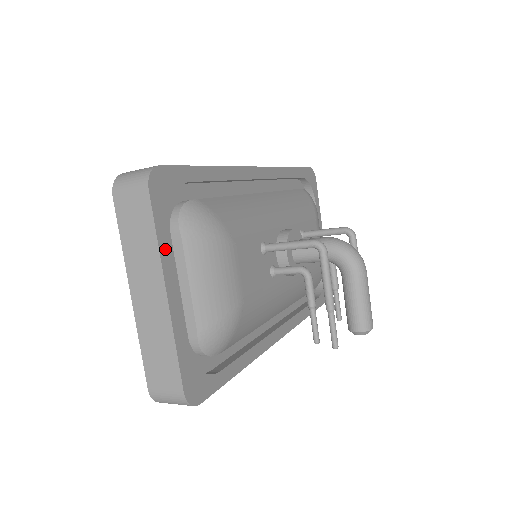
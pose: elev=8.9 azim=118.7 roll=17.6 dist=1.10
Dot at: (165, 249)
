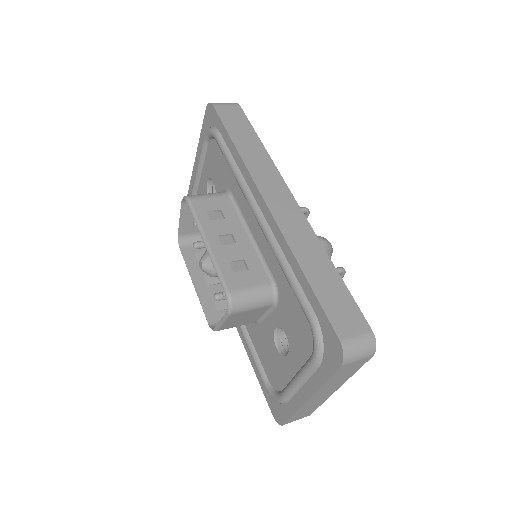
Dot at: occluded
